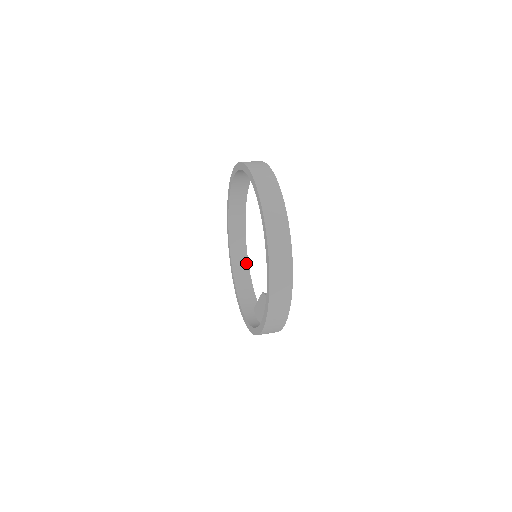
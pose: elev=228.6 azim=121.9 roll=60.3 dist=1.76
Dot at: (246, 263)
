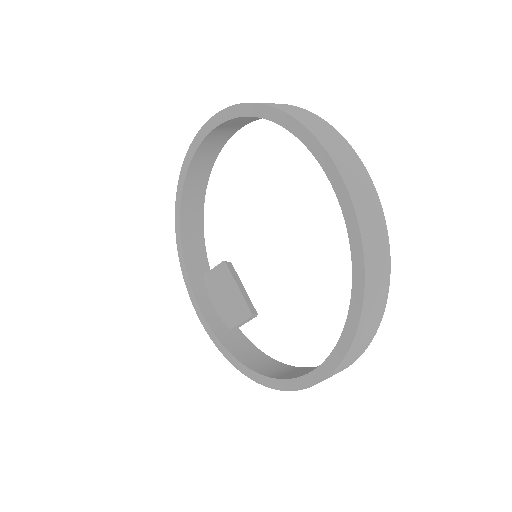
Dot at: (202, 195)
